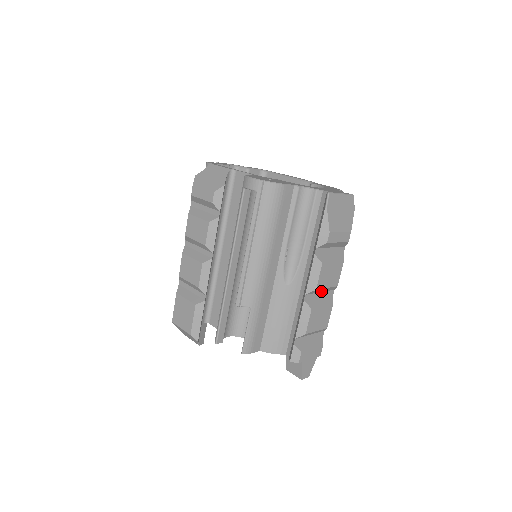
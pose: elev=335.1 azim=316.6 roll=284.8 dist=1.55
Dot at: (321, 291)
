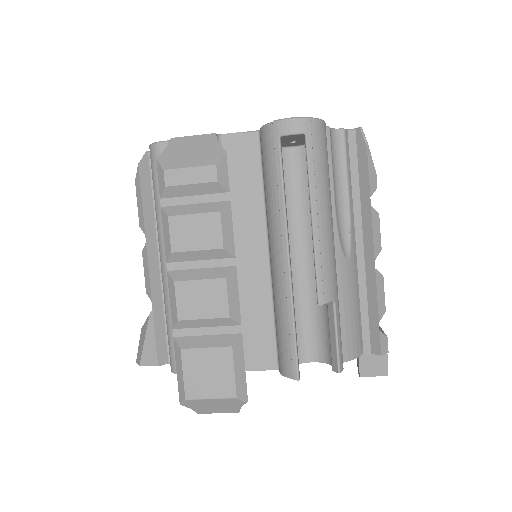
Dot at: occluded
